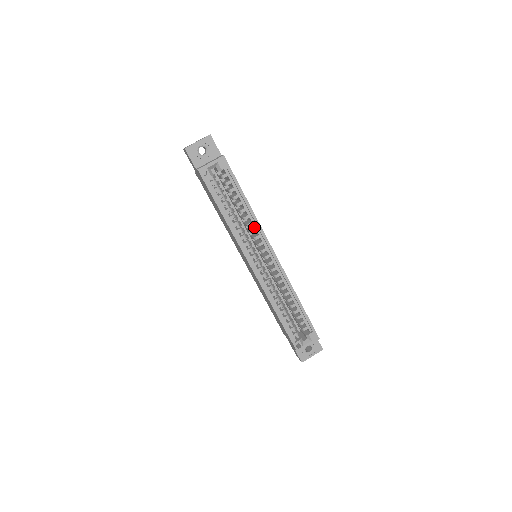
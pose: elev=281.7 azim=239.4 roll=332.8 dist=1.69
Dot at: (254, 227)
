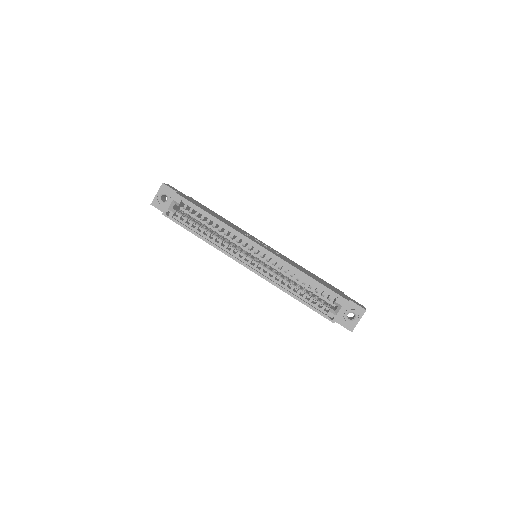
Dot at: occluded
